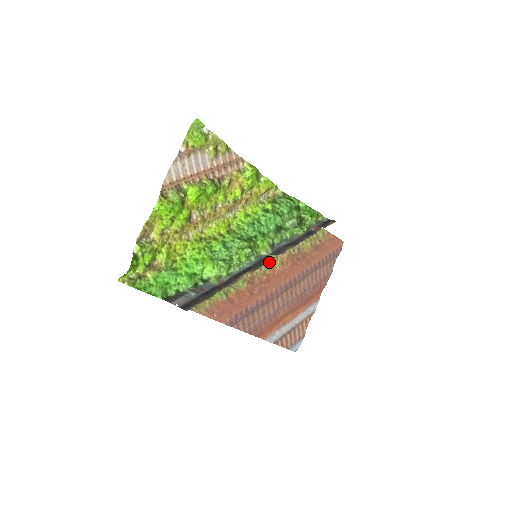
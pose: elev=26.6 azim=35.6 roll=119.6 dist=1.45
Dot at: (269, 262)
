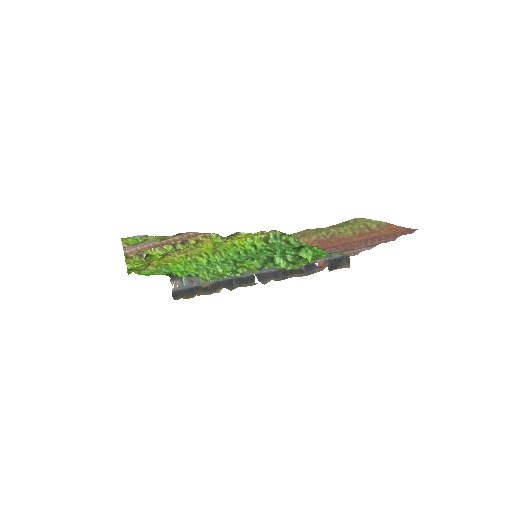
Dot at: occluded
